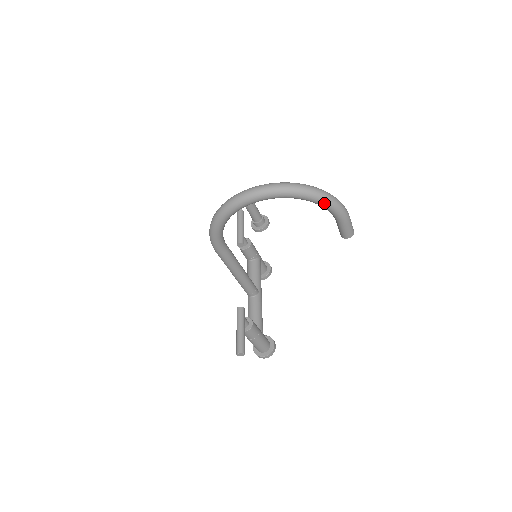
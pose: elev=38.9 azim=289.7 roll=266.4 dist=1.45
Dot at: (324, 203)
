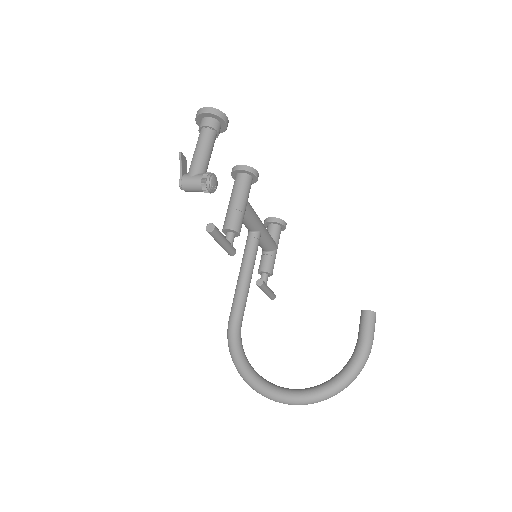
Dot at: occluded
